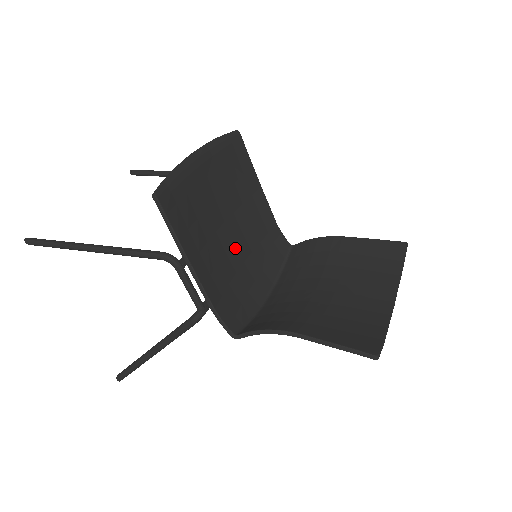
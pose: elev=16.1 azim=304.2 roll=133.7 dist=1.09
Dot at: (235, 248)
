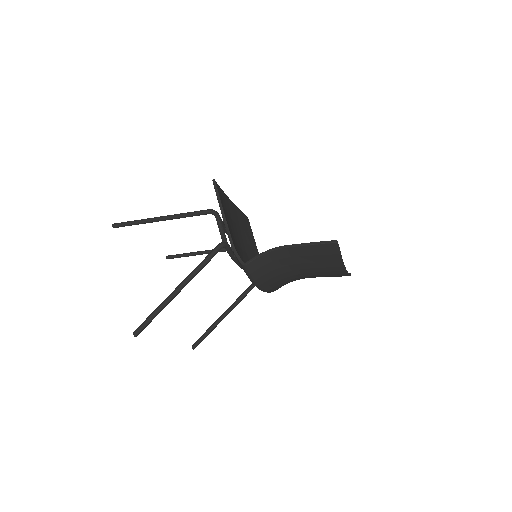
Dot at: (243, 252)
